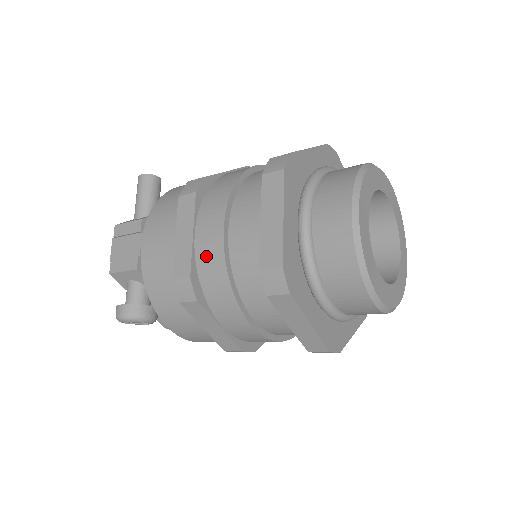
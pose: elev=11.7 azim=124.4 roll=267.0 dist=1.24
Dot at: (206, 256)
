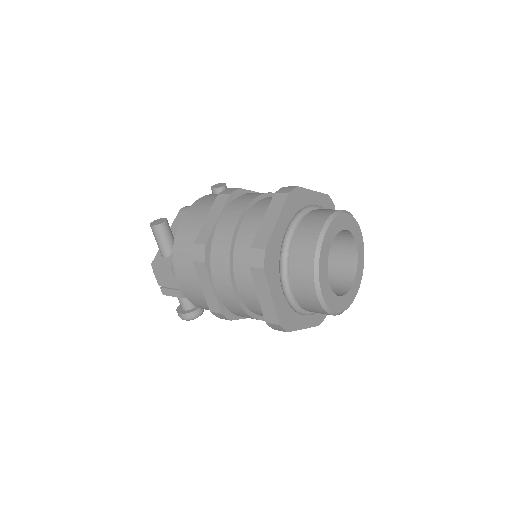
Dot at: (227, 302)
